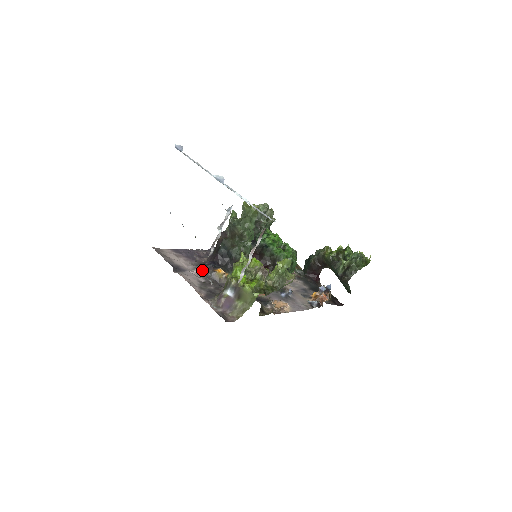
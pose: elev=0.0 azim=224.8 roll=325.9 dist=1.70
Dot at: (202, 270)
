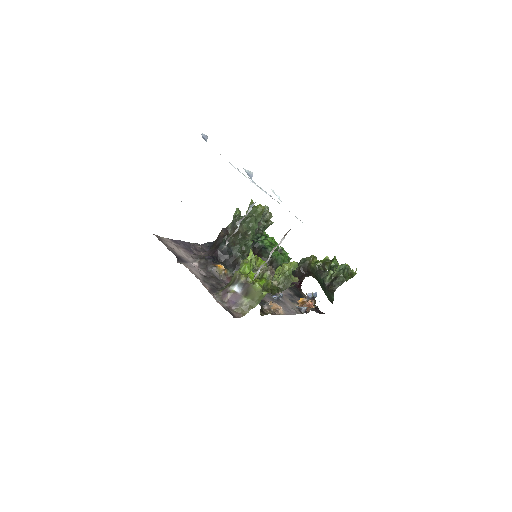
Dot at: (203, 264)
